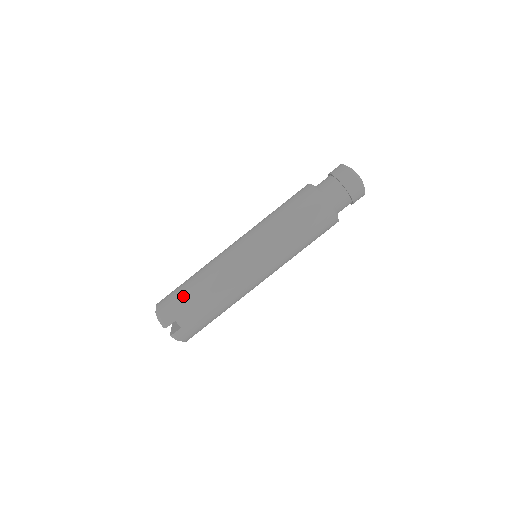
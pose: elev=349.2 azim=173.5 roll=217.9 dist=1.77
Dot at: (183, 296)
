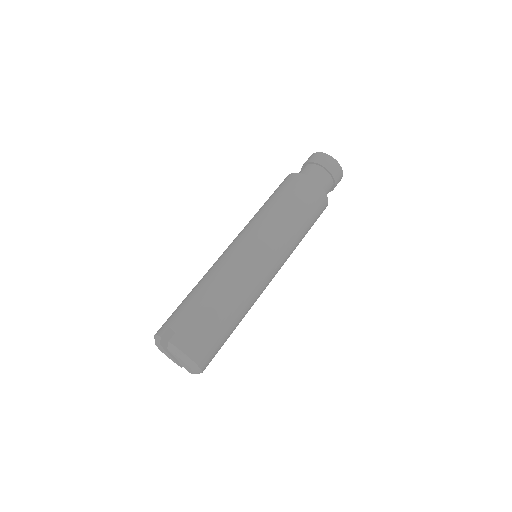
Dot at: (178, 306)
